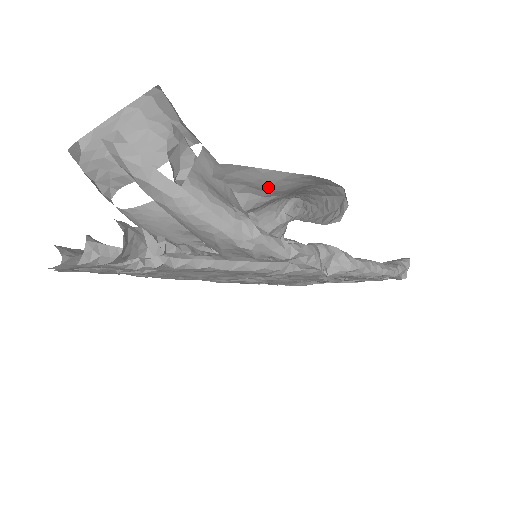
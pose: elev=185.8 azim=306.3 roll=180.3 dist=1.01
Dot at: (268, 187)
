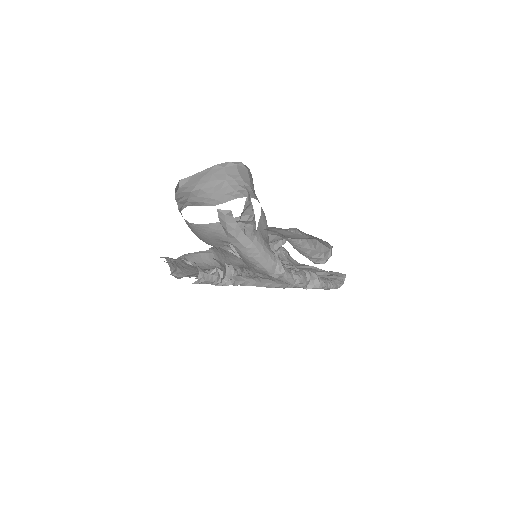
Dot at: (291, 238)
